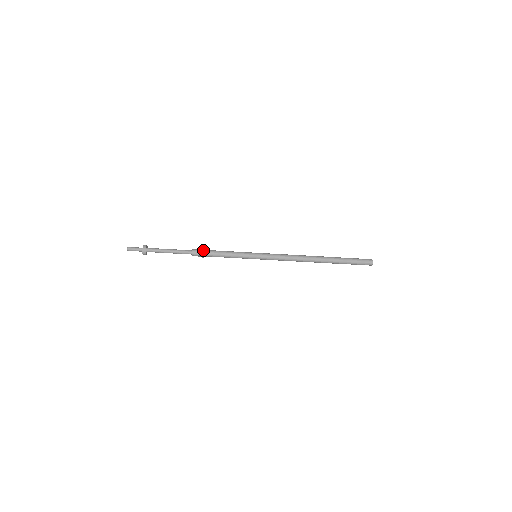
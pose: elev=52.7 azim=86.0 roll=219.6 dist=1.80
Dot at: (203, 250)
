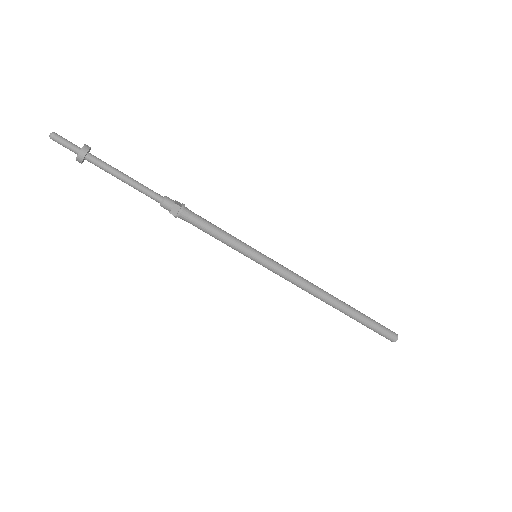
Dot at: occluded
